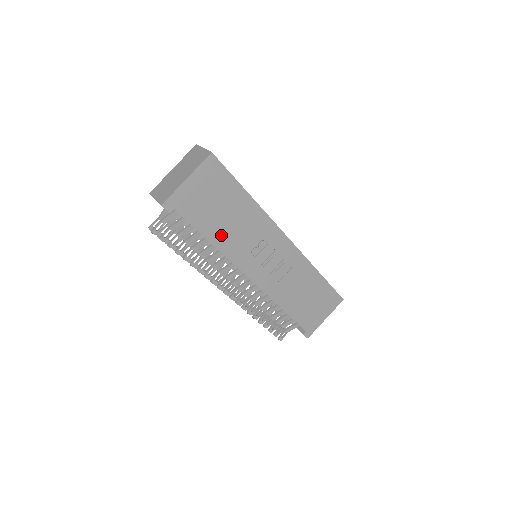
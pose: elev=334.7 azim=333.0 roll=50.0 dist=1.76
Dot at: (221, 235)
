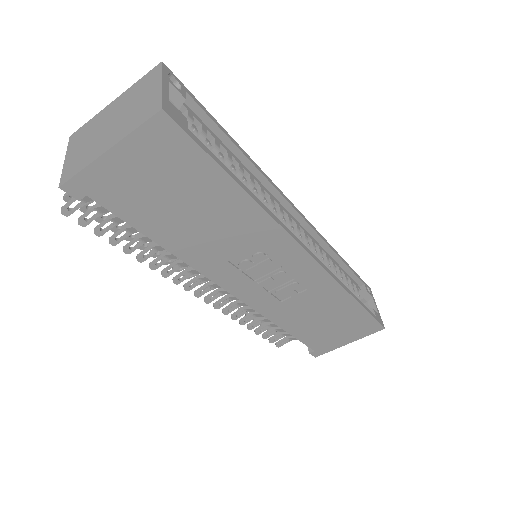
Dot at: (182, 239)
